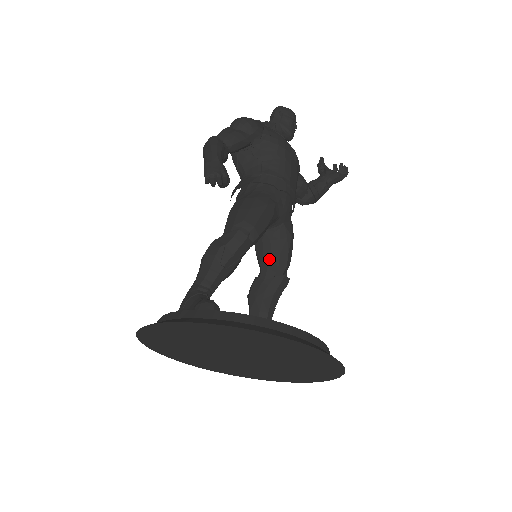
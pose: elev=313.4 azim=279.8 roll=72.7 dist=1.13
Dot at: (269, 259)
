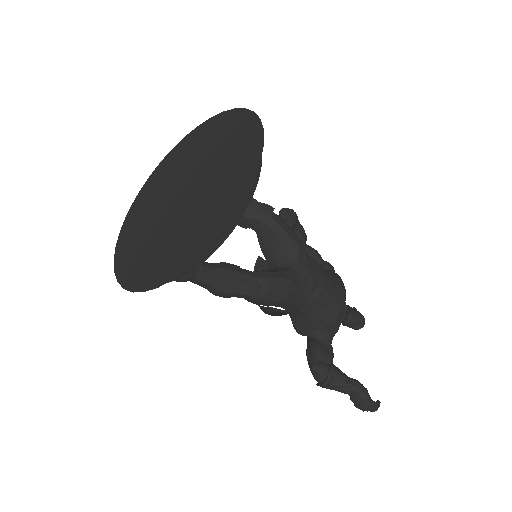
Dot at: occluded
